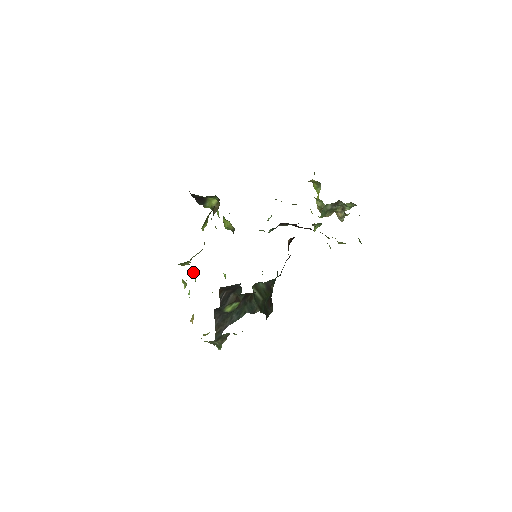
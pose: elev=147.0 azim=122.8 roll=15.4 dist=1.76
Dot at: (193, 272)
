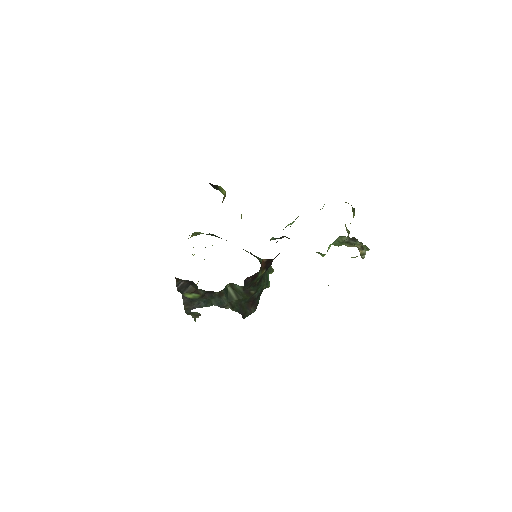
Dot at: occluded
